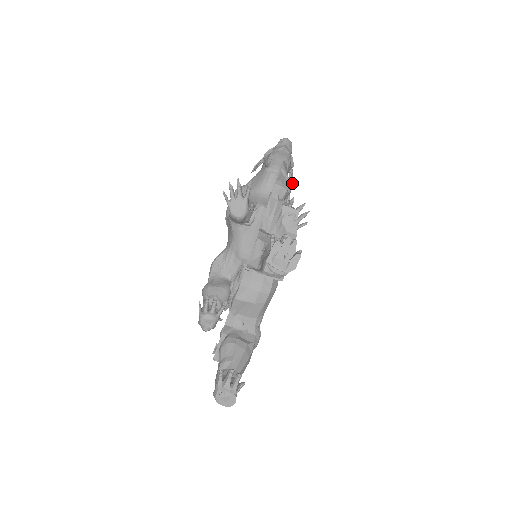
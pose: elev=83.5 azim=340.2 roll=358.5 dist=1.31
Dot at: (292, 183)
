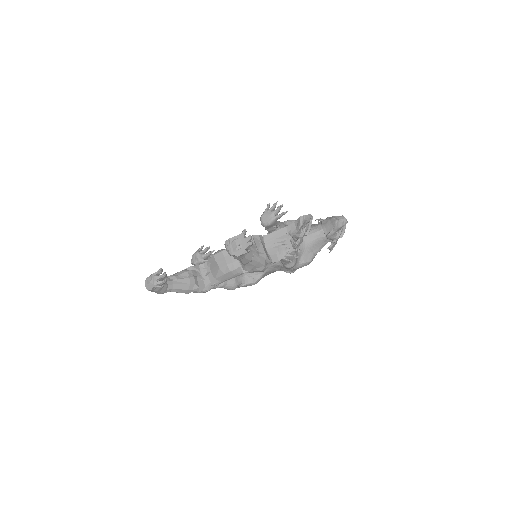
Dot at: (328, 248)
